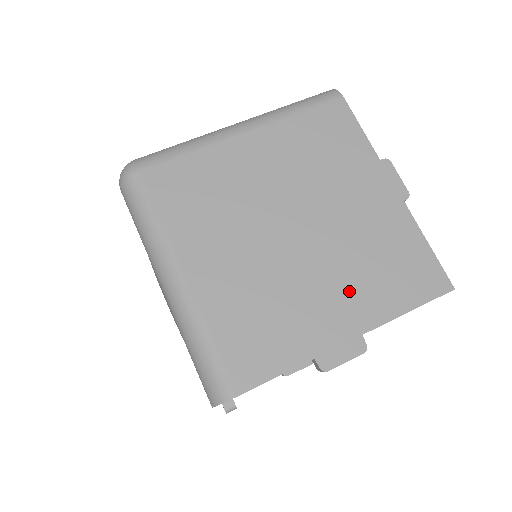
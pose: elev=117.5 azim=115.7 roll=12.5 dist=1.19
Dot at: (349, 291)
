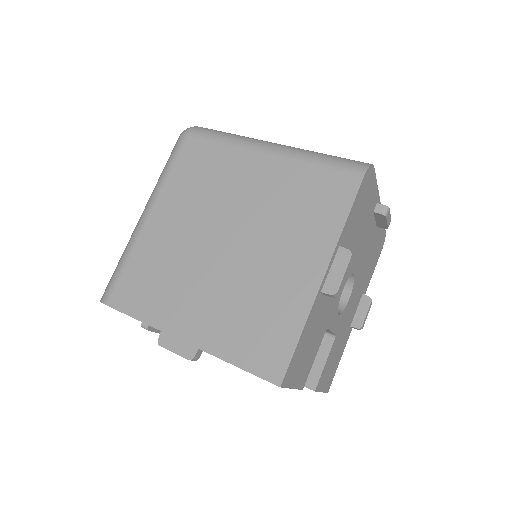
Dot at: (214, 312)
